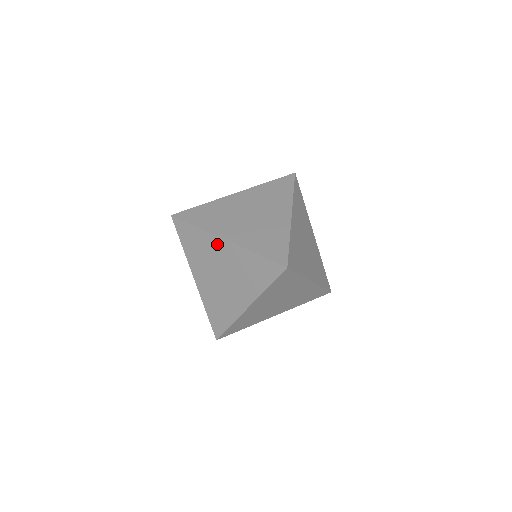
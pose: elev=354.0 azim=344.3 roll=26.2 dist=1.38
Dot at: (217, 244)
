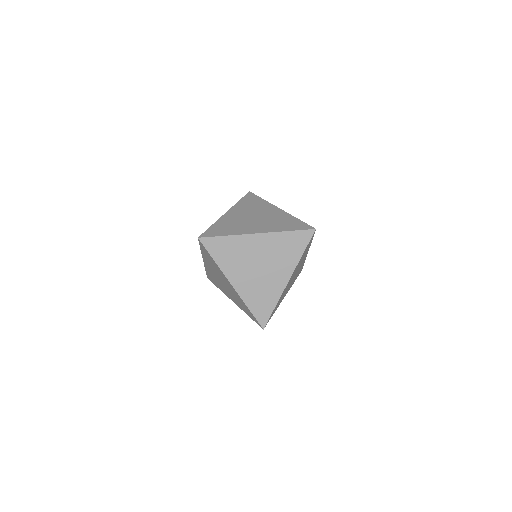
Dot at: occluded
